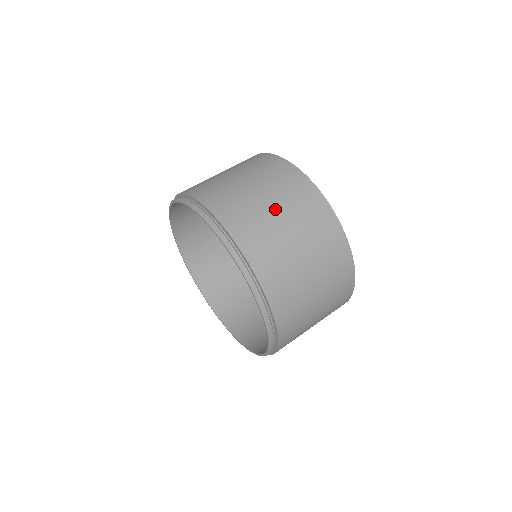
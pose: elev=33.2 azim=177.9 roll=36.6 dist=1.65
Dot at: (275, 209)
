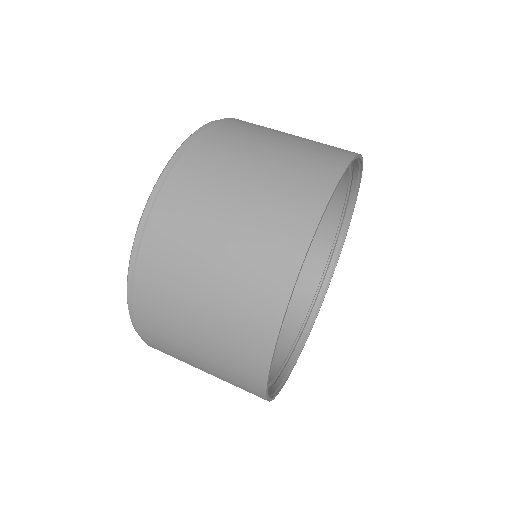
Dot at: (205, 296)
